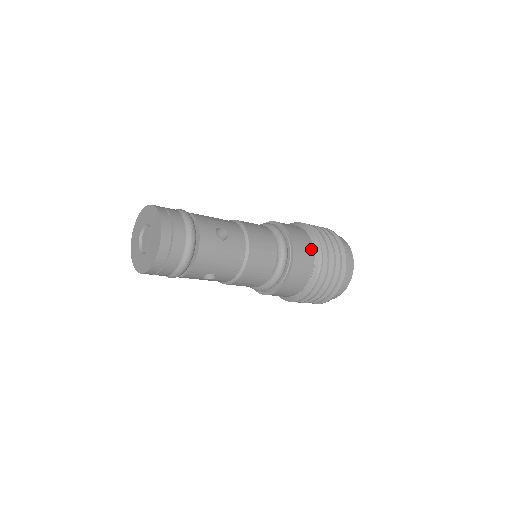
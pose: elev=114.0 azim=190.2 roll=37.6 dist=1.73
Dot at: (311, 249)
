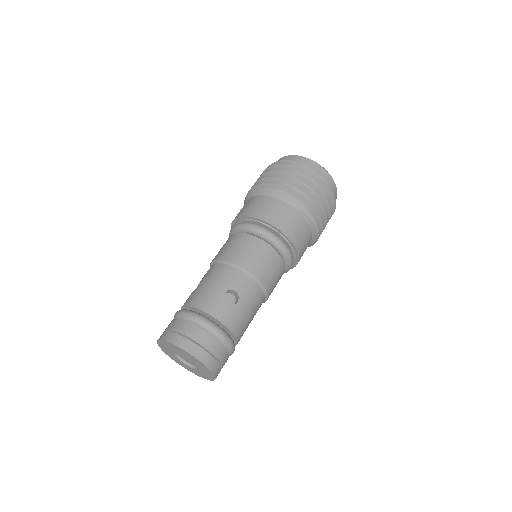
Dot at: (294, 213)
